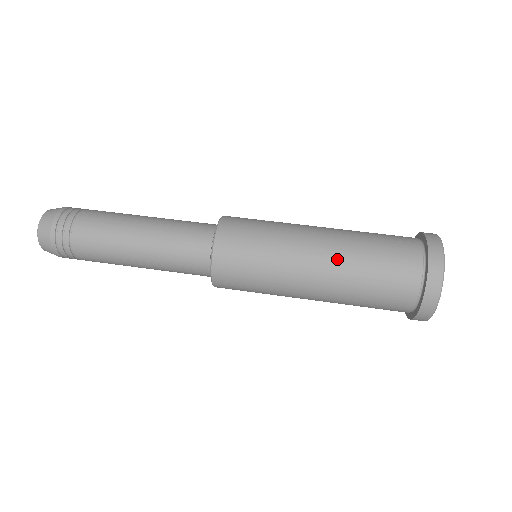
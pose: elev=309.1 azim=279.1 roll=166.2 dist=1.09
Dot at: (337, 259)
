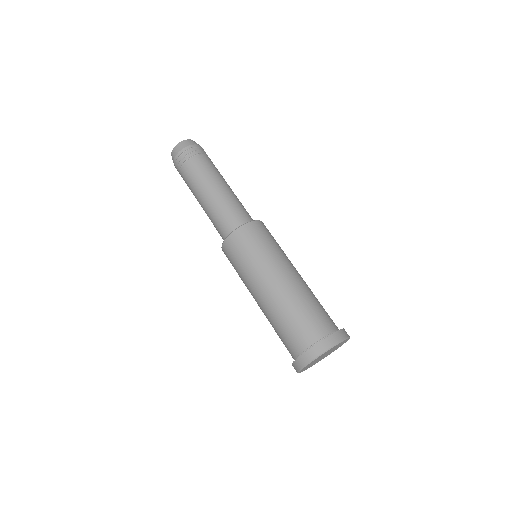
Dot at: (269, 305)
